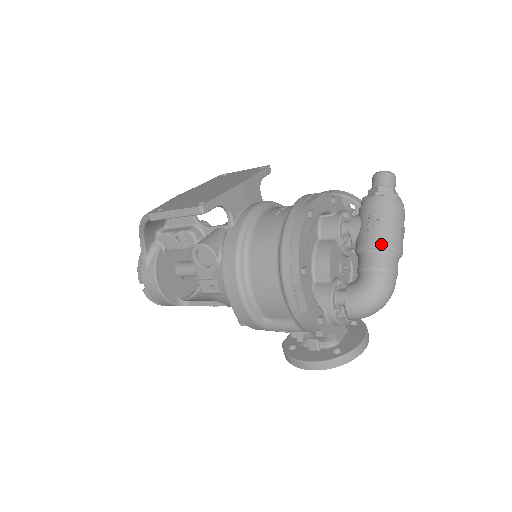
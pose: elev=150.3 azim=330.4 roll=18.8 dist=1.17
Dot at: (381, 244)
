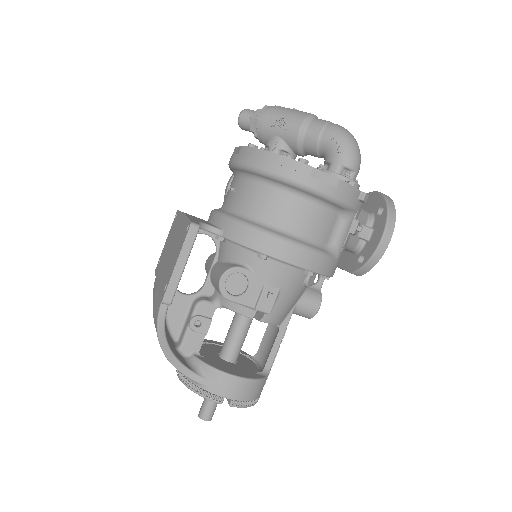
Dot at: (303, 120)
